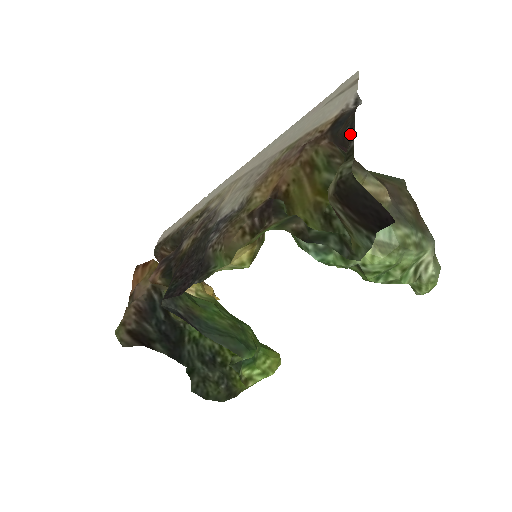
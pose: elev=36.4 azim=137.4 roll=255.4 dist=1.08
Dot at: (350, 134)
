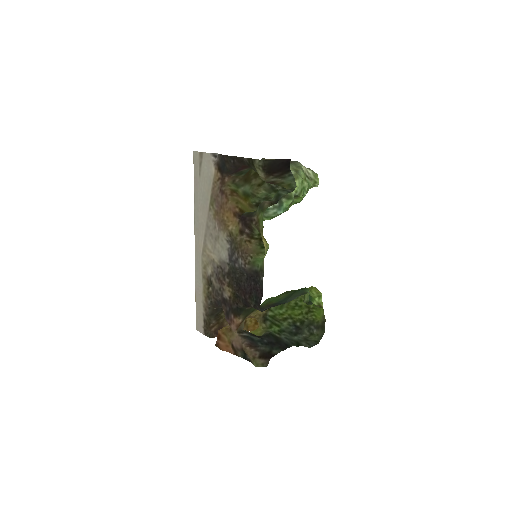
Dot at: (237, 160)
